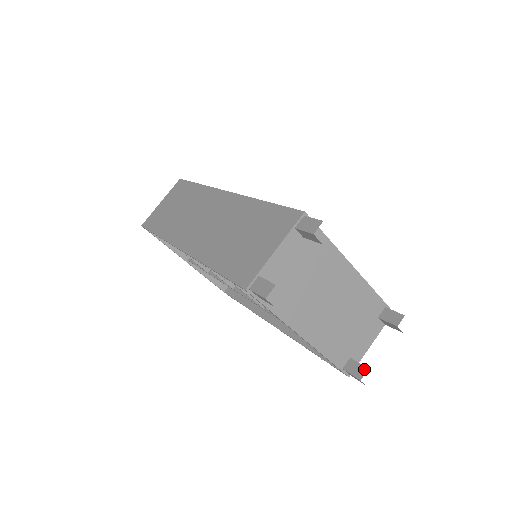
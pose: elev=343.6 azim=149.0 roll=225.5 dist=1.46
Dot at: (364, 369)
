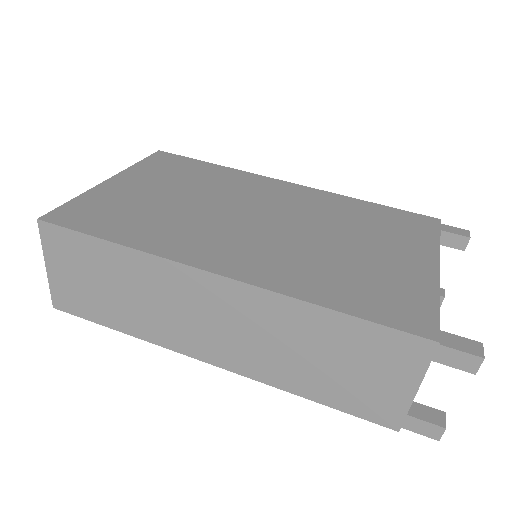
Dot at: (440, 298)
